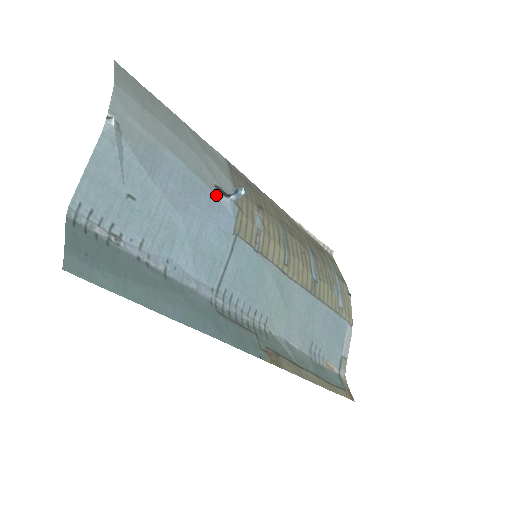
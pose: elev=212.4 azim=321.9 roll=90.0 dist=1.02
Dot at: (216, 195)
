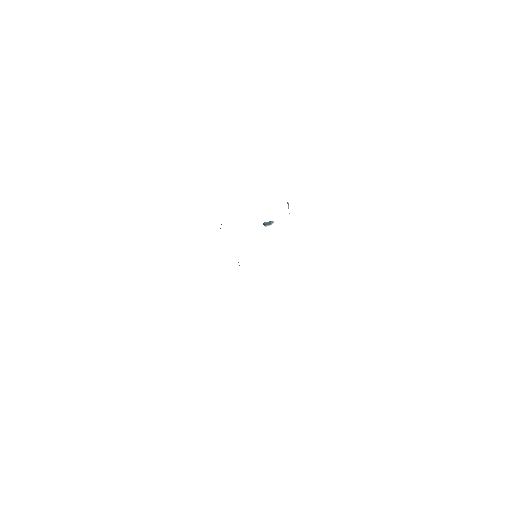
Dot at: occluded
